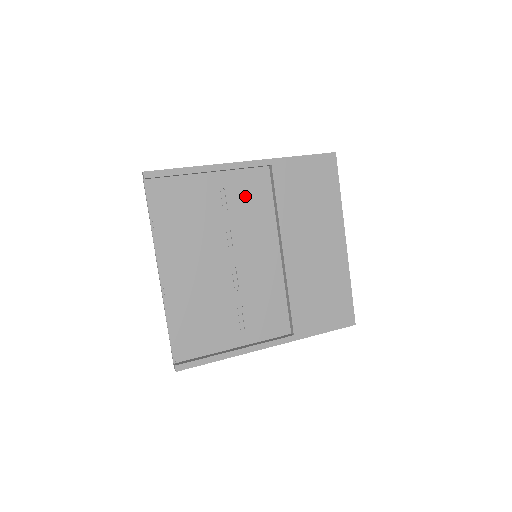
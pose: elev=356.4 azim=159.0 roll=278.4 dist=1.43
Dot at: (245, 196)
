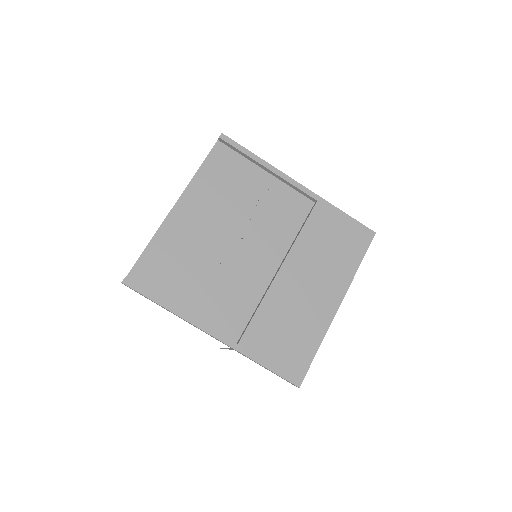
Dot at: (281, 207)
